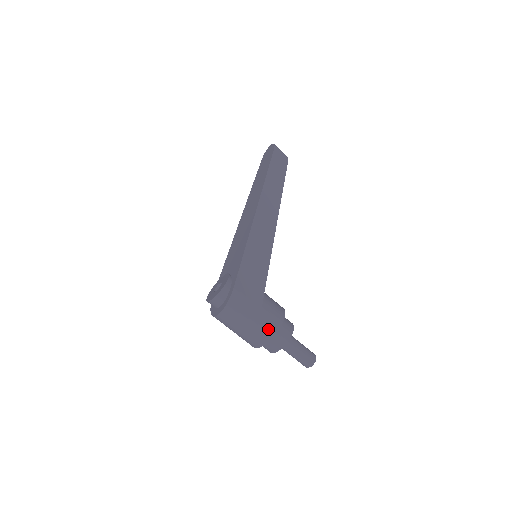
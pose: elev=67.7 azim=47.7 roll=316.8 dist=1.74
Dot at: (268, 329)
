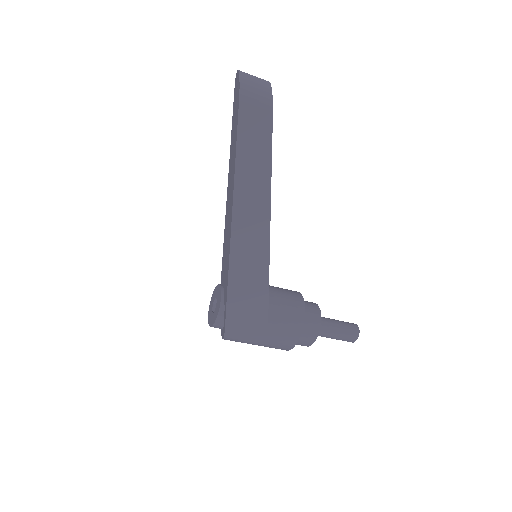
Dot at: (282, 347)
